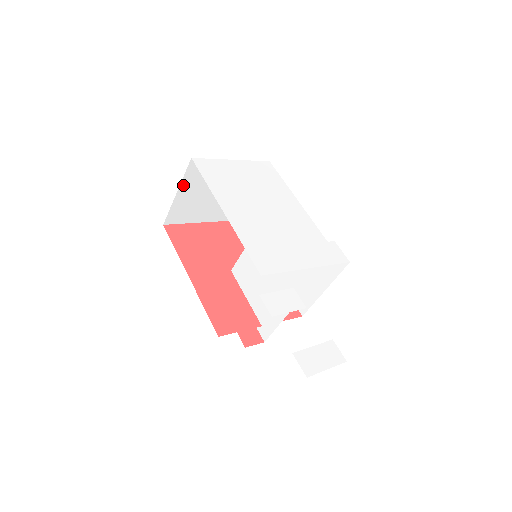
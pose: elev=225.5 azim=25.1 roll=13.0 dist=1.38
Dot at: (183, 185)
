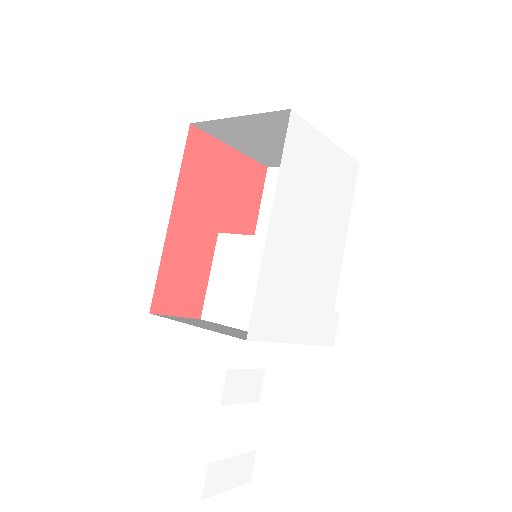
Dot at: (252, 117)
